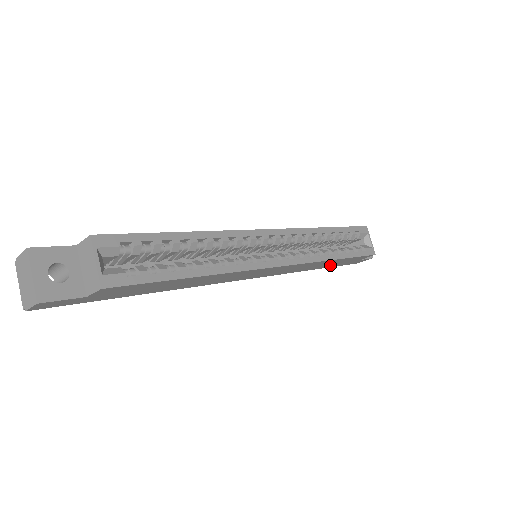
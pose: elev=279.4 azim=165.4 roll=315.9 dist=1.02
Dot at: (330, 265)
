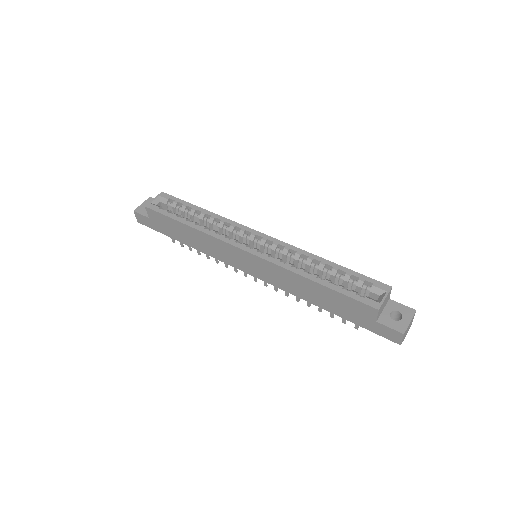
Dot at: (335, 308)
